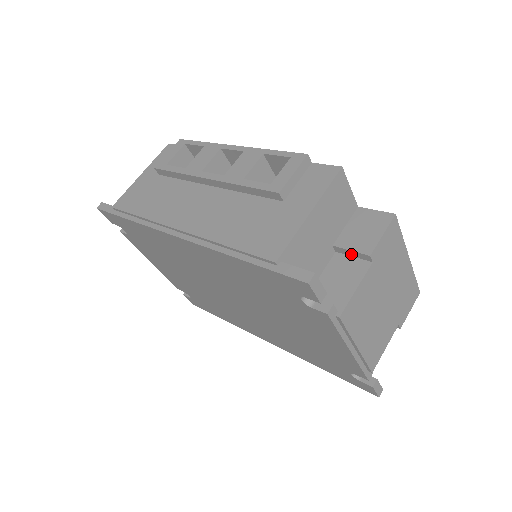
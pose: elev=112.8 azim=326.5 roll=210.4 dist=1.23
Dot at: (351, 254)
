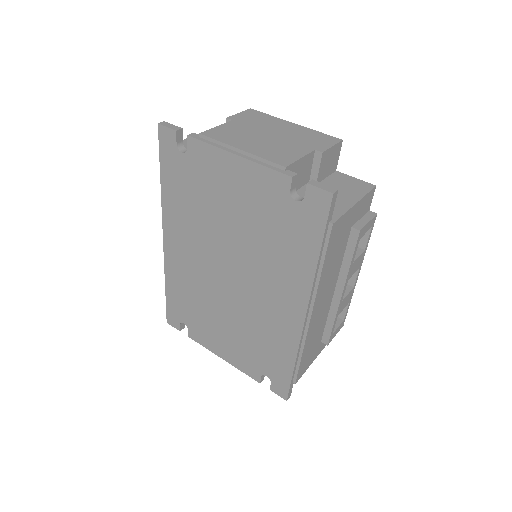
Dot at: occluded
